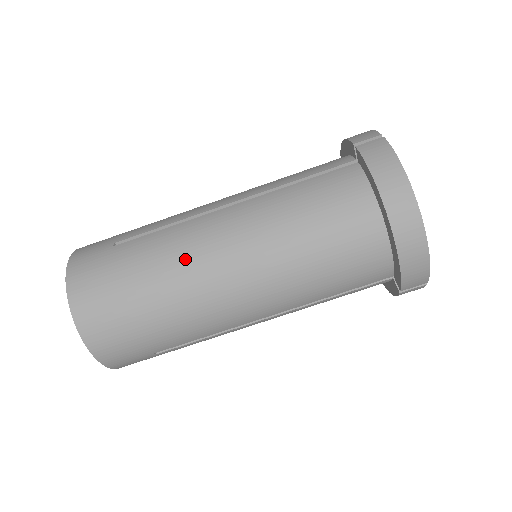
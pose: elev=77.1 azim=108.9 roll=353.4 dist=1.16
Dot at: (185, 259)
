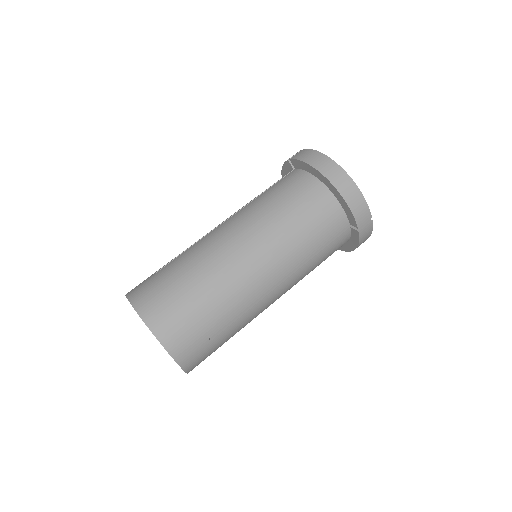
Dot at: (210, 253)
